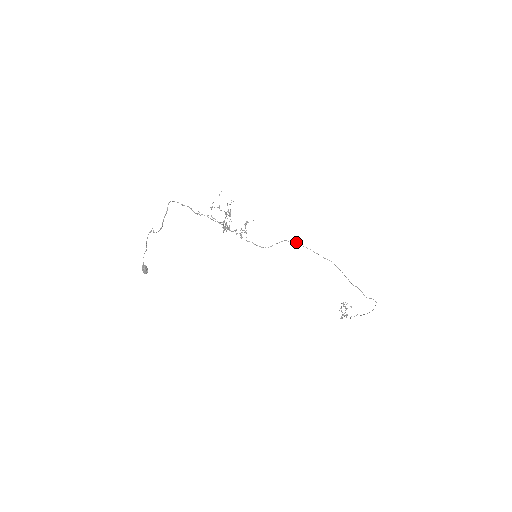
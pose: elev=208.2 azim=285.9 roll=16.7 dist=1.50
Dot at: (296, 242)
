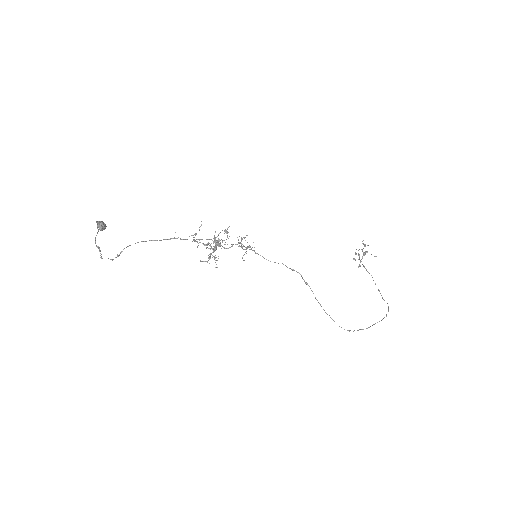
Dot at: occluded
